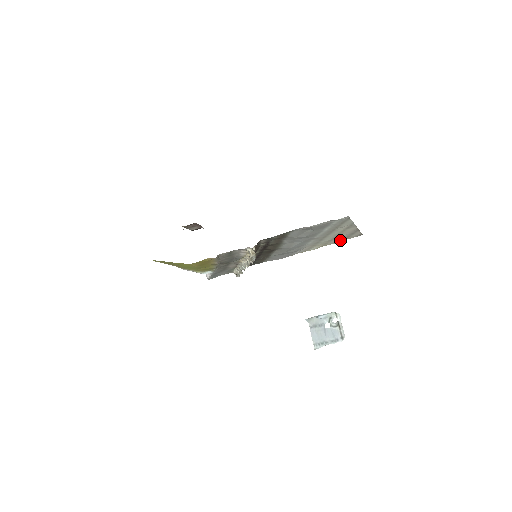
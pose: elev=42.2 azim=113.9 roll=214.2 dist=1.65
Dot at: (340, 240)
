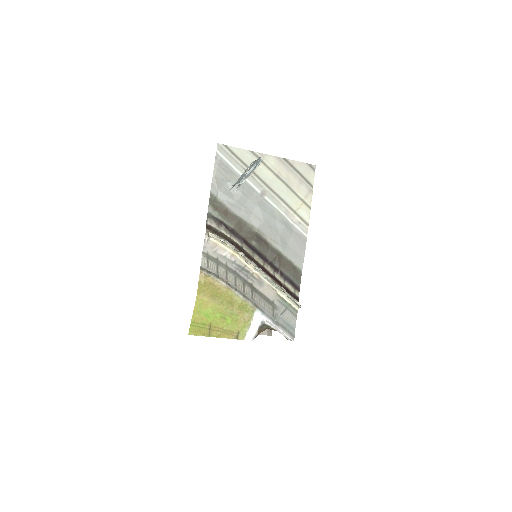
Dot at: (306, 186)
